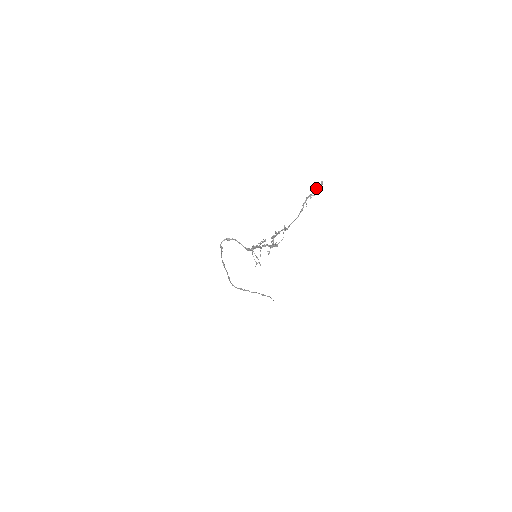
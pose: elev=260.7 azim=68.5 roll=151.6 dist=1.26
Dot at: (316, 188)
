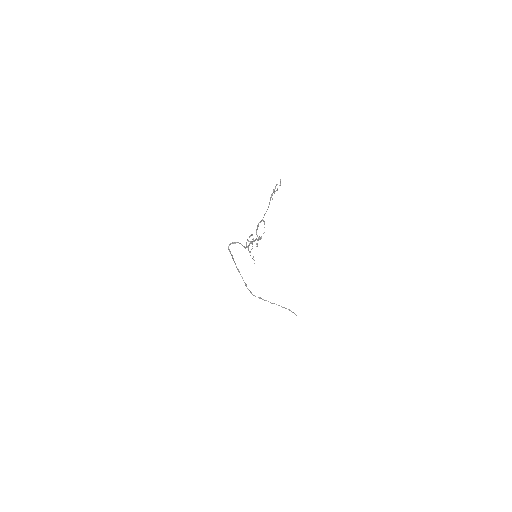
Dot at: occluded
